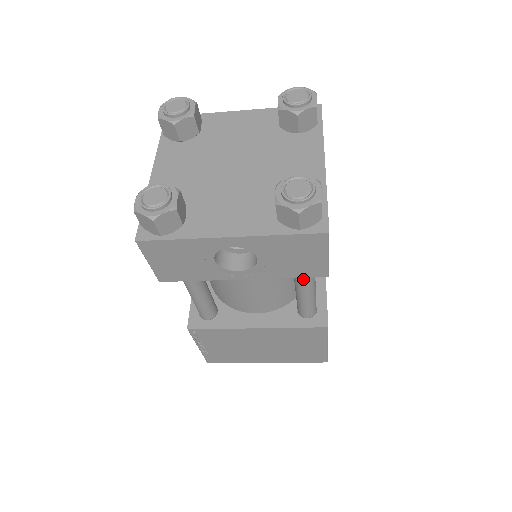
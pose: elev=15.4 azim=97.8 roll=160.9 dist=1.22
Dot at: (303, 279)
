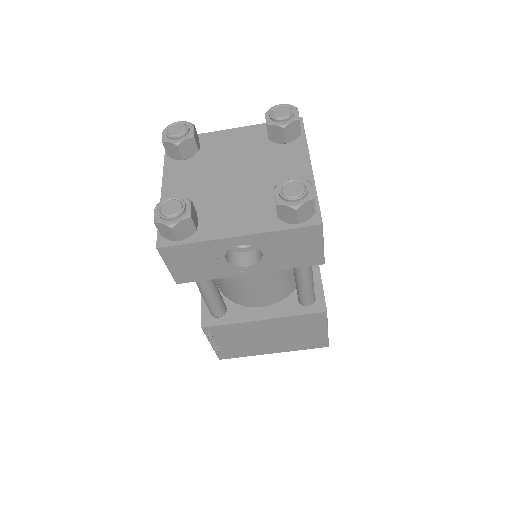
Dot at: (302, 269)
